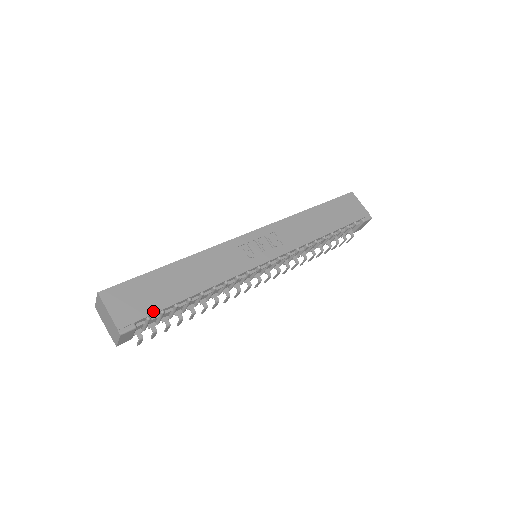
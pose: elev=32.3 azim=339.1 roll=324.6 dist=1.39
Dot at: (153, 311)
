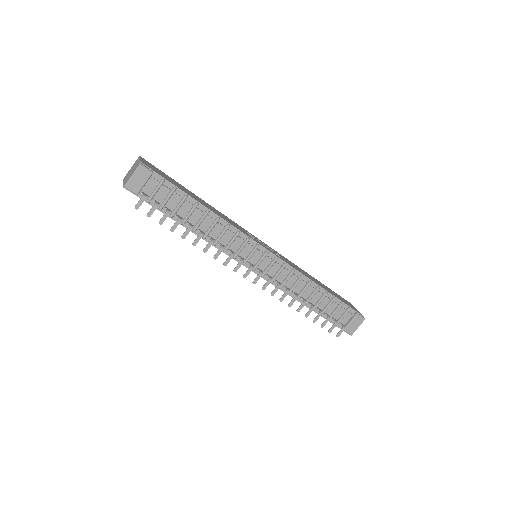
Dot at: (169, 181)
